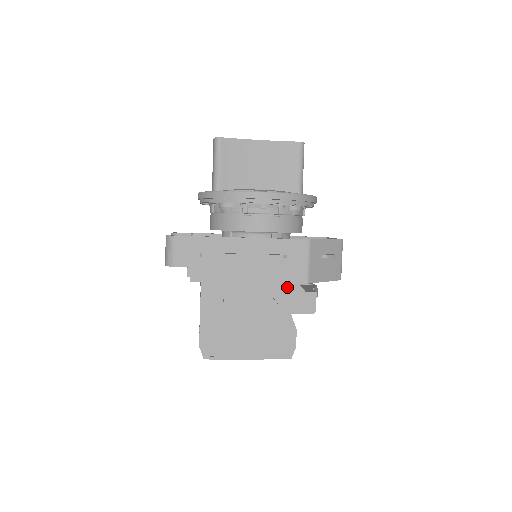
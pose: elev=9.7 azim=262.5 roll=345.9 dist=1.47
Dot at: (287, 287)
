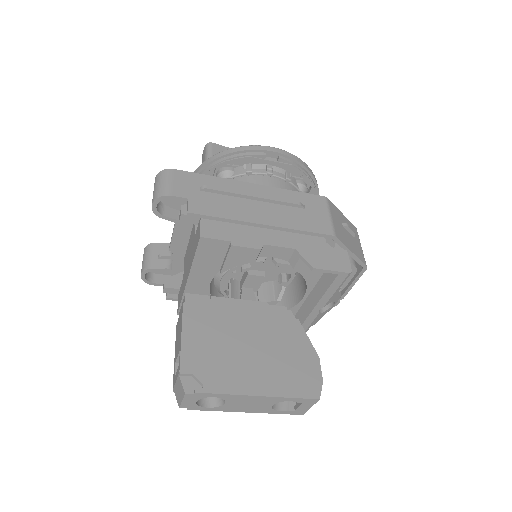
Dot at: (310, 241)
